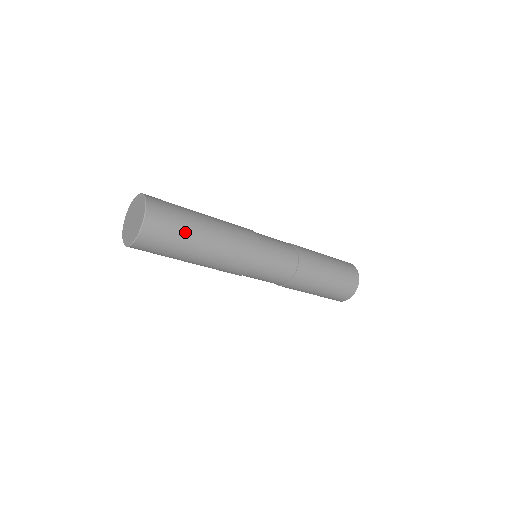
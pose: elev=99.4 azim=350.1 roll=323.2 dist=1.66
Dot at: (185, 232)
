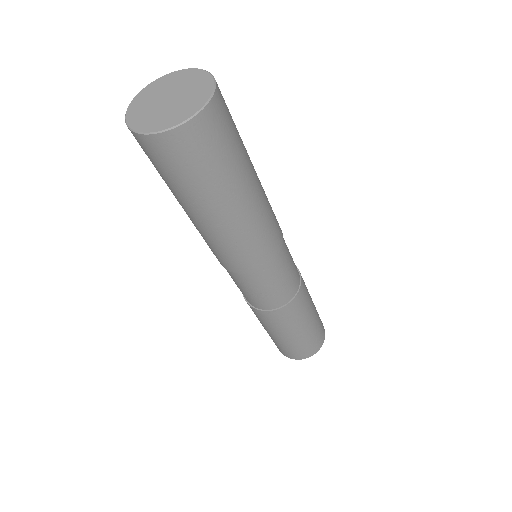
Dot at: (205, 187)
